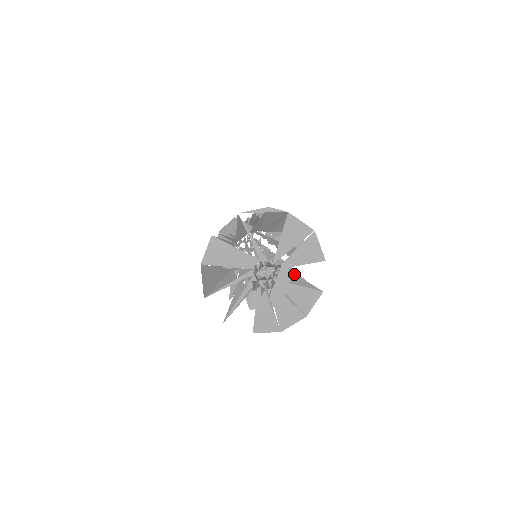
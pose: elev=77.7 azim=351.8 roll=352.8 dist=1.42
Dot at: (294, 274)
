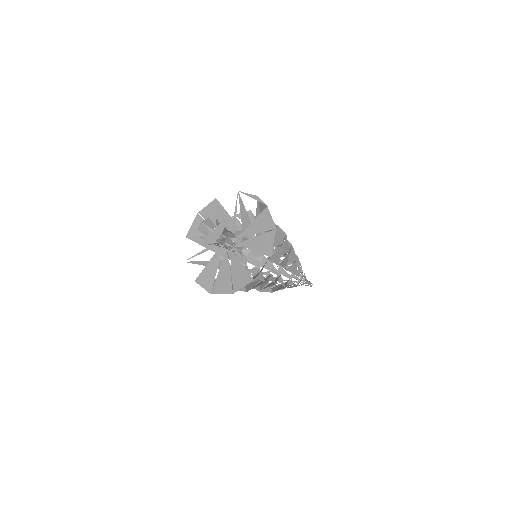
Dot at: occluded
